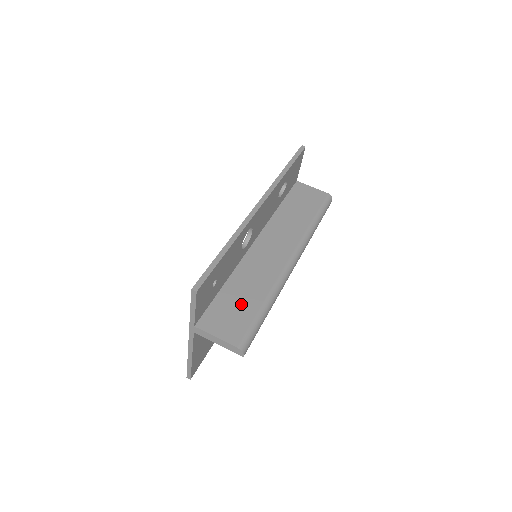
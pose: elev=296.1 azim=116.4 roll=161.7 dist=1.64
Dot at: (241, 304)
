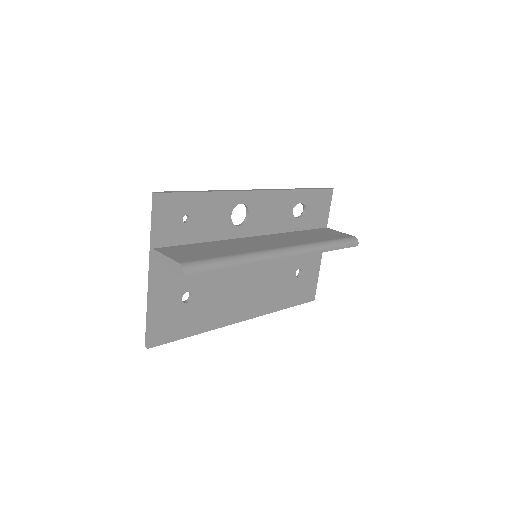
Dot at: (208, 251)
